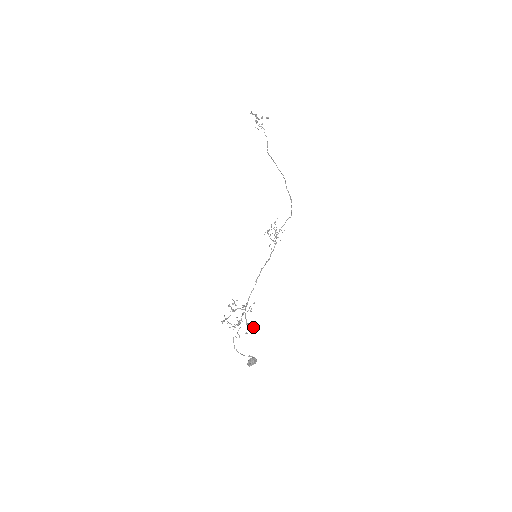
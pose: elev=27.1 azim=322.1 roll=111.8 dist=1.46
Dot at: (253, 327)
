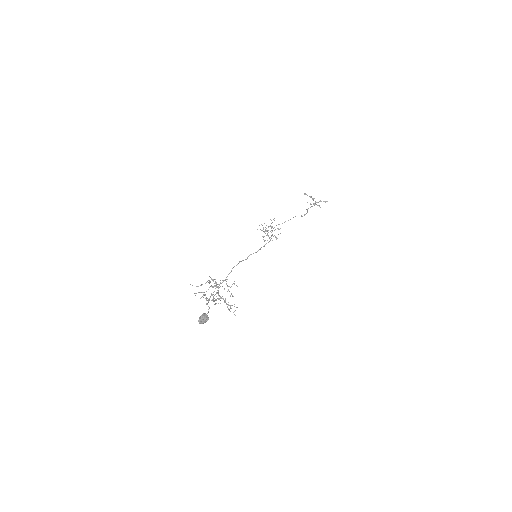
Dot at: (224, 300)
